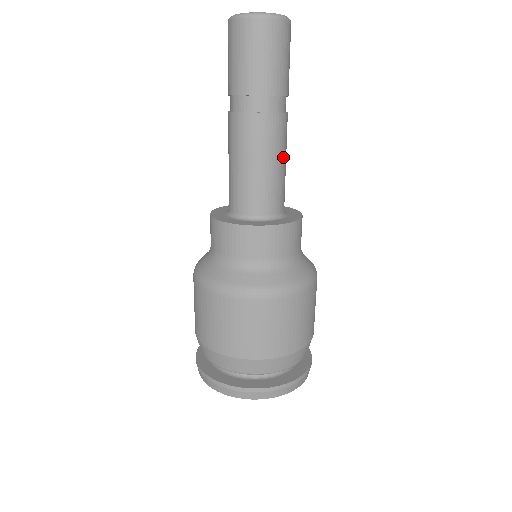
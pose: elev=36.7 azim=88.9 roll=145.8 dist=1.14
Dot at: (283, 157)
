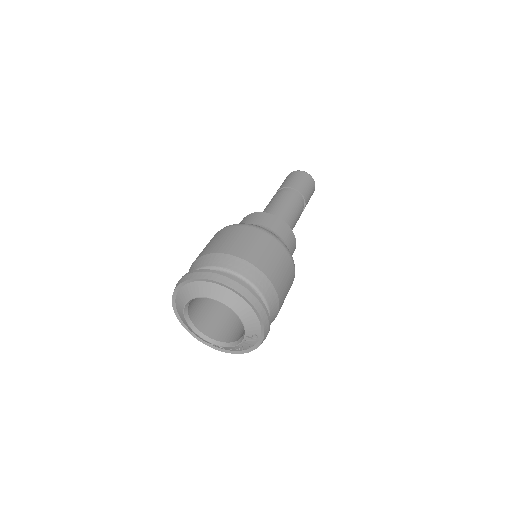
Dot at: occluded
